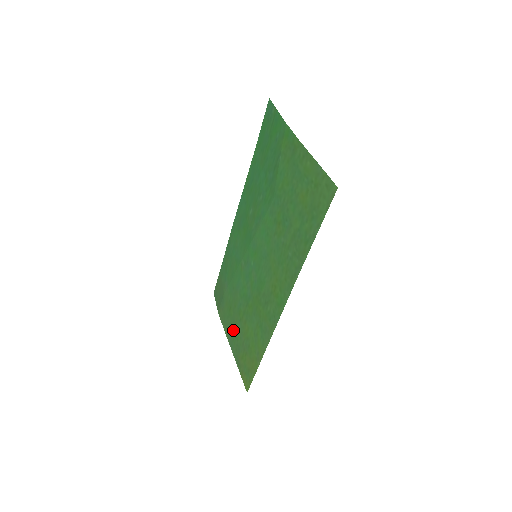
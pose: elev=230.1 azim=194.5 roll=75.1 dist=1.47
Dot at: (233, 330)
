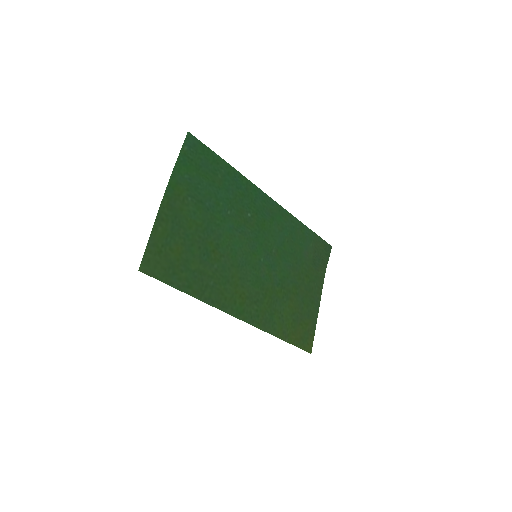
Dot at: (310, 296)
